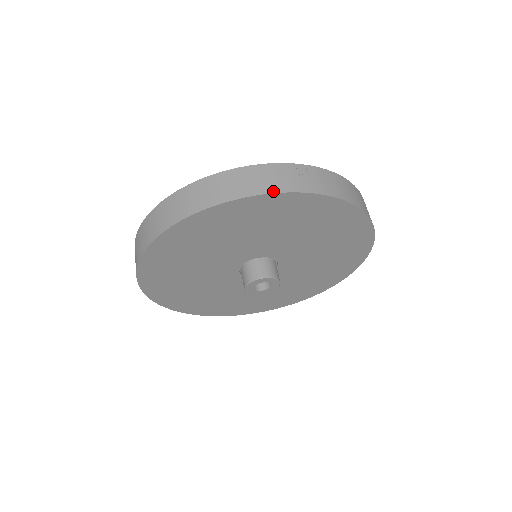
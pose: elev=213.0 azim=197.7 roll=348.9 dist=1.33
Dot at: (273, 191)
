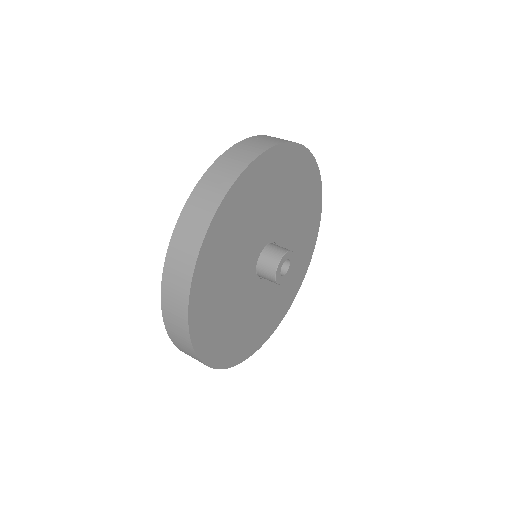
Dot at: (256, 156)
